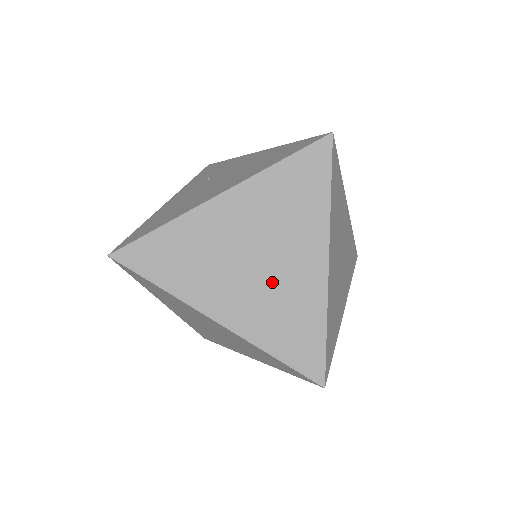
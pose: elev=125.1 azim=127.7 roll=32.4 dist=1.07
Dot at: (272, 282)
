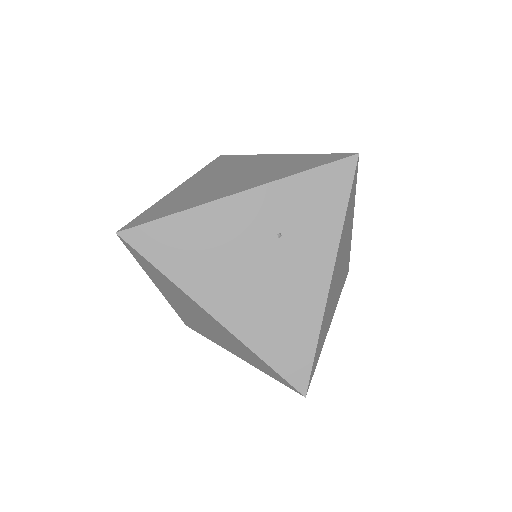
Dot at: (201, 324)
